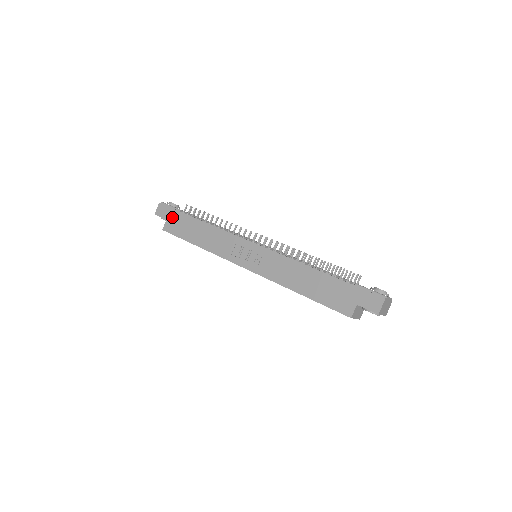
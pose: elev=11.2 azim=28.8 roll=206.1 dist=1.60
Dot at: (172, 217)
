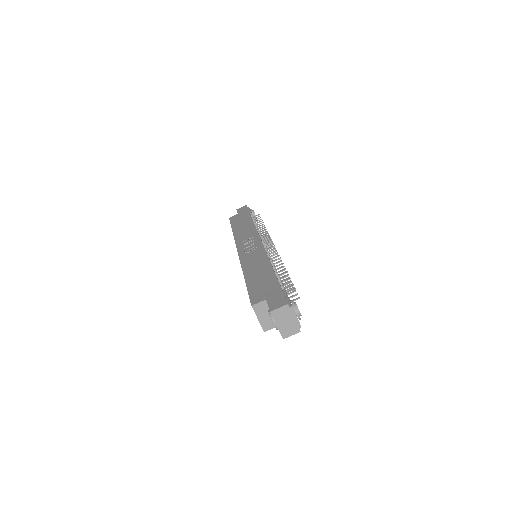
Dot at: (242, 213)
